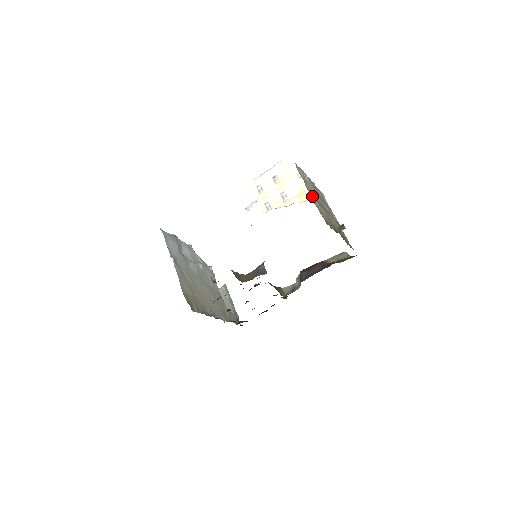
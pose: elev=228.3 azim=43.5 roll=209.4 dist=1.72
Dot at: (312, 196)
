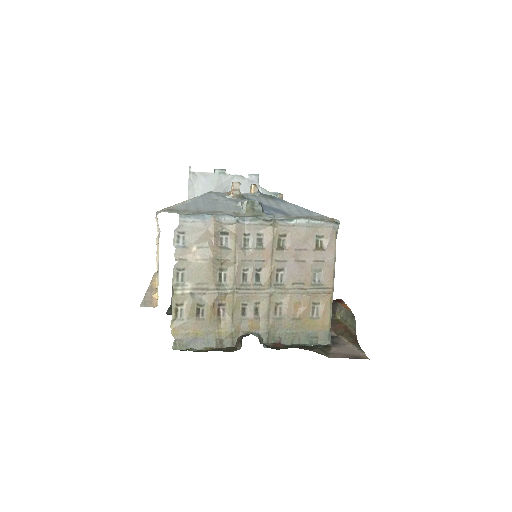
Dot at: (181, 291)
